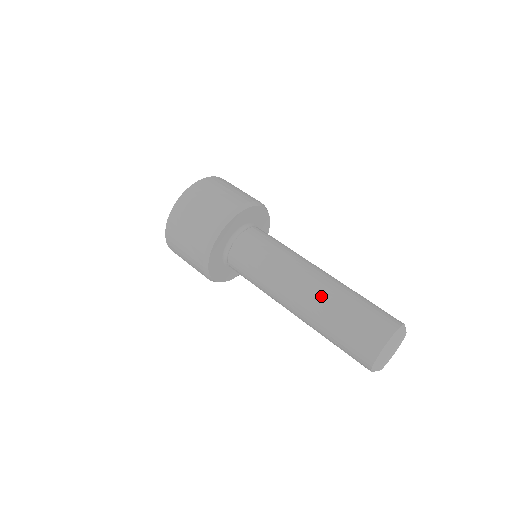
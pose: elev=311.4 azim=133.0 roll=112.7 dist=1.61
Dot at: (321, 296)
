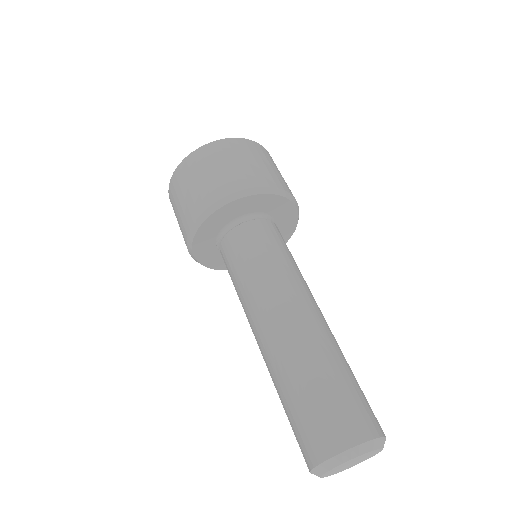
Dot at: (309, 338)
